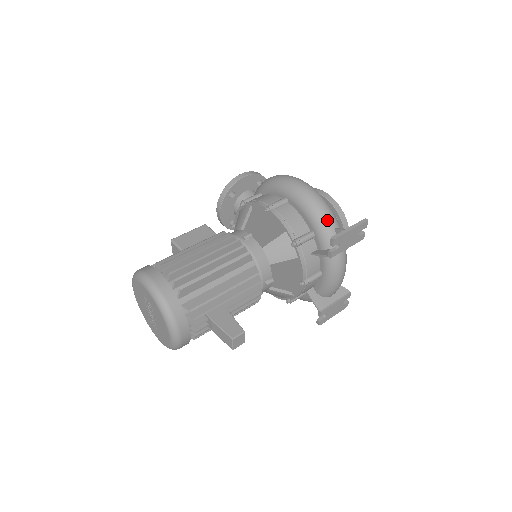
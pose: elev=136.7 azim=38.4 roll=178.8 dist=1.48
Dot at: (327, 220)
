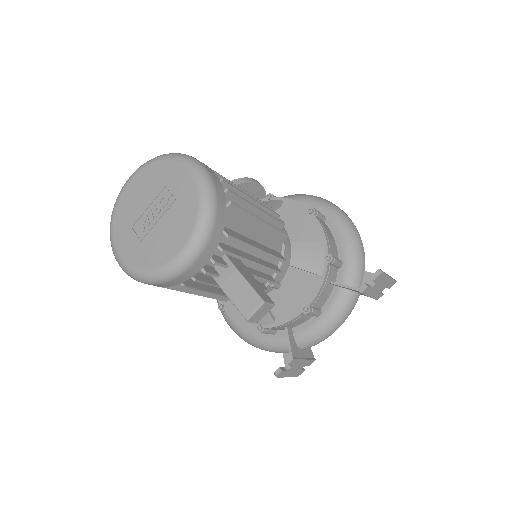
Dot at: (362, 257)
